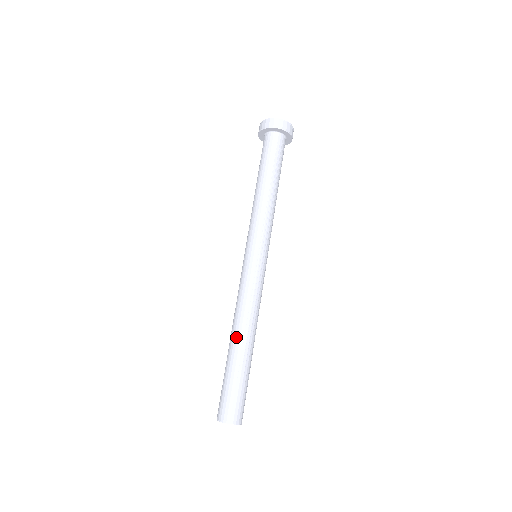
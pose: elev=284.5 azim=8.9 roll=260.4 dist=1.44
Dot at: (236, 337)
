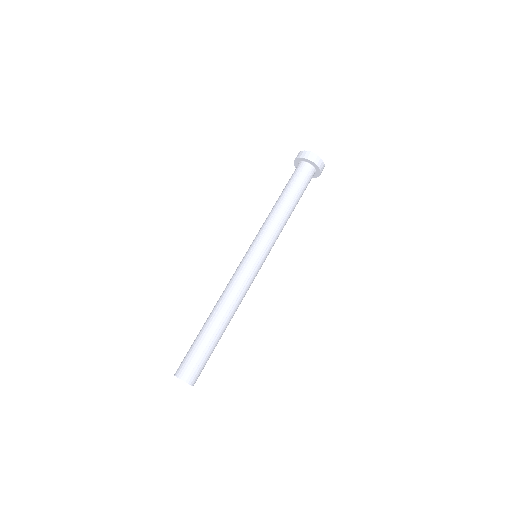
Dot at: (211, 312)
